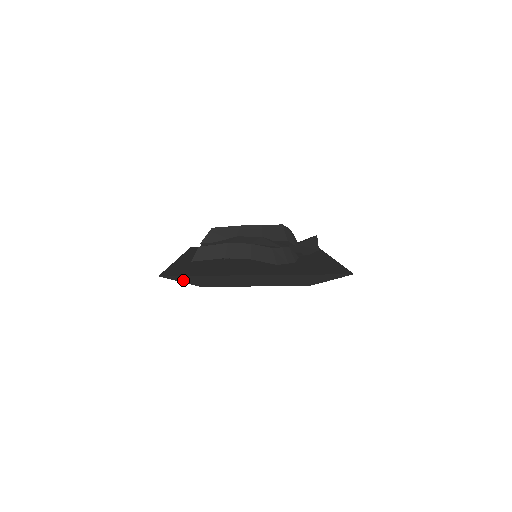
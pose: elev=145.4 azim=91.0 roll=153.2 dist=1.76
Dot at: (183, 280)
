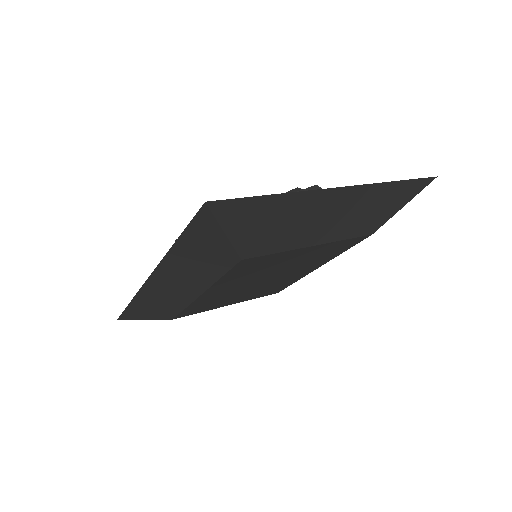
Dot at: (232, 224)
